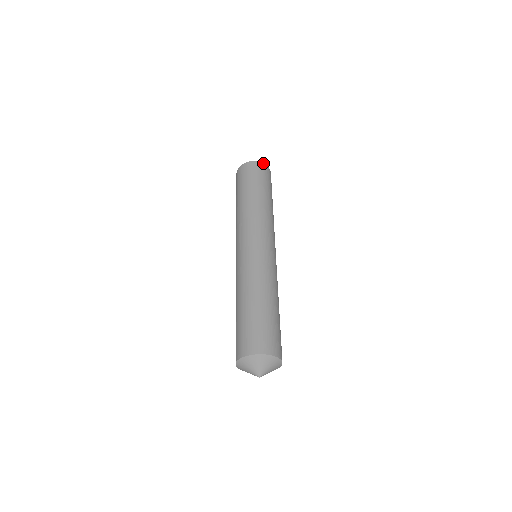
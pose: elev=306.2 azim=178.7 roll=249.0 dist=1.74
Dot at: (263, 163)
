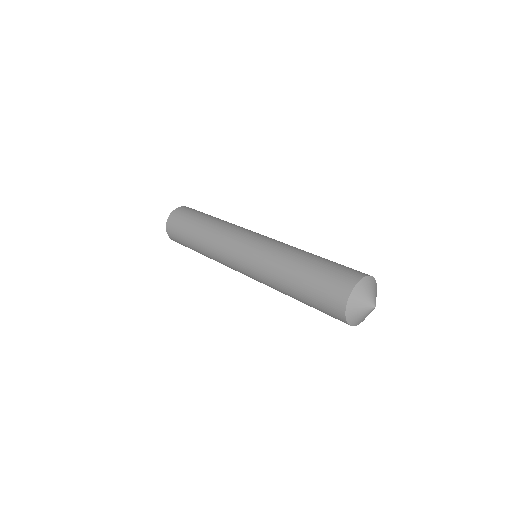
Dot at: occluded
